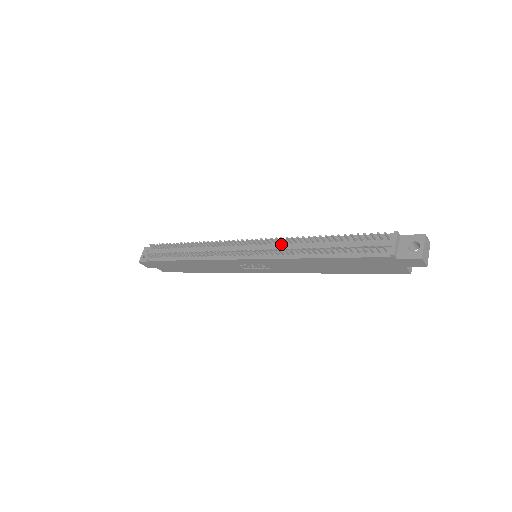
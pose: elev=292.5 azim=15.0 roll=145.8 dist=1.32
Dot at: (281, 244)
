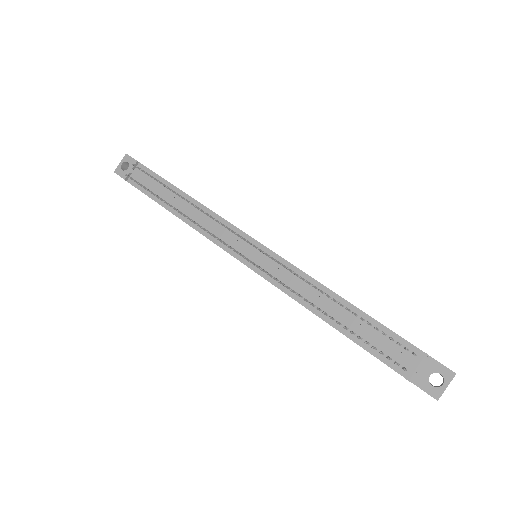
Dot at: (290, 272)
